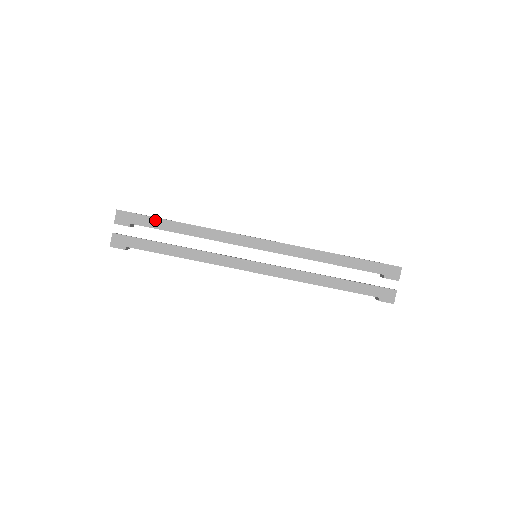
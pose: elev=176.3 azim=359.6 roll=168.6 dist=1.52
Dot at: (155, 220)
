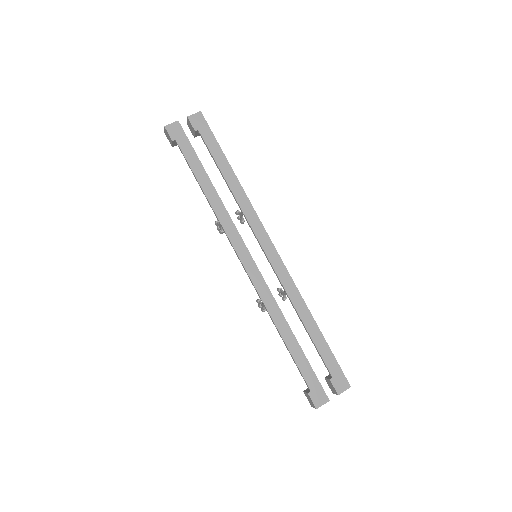
Dot at: (218, 148)
